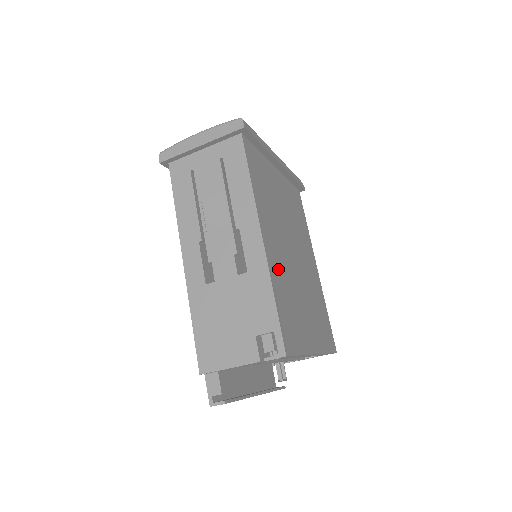
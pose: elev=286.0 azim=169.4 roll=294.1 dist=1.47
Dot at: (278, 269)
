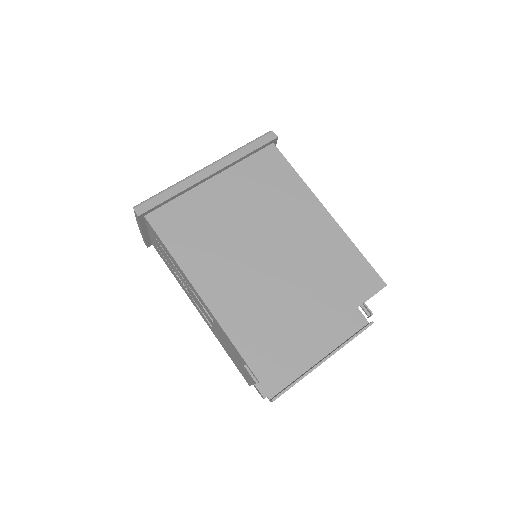
Dot at: (234, 302)
